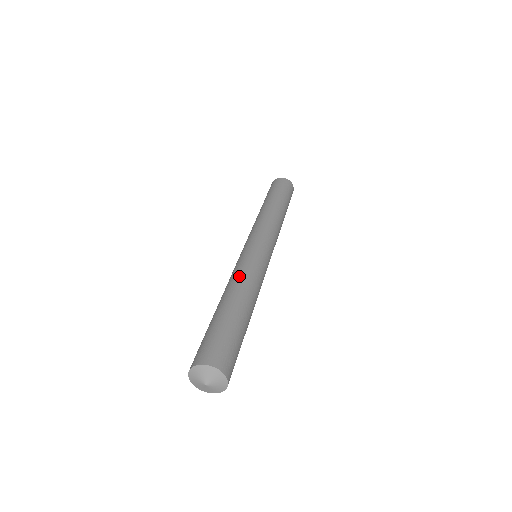
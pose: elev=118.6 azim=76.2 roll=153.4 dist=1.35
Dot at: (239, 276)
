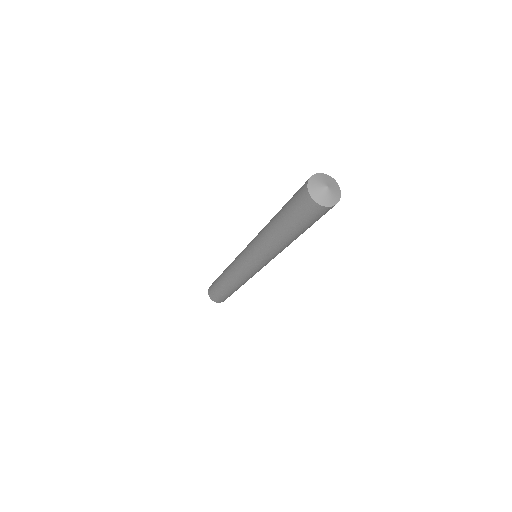
Dot at: (263, 228)
